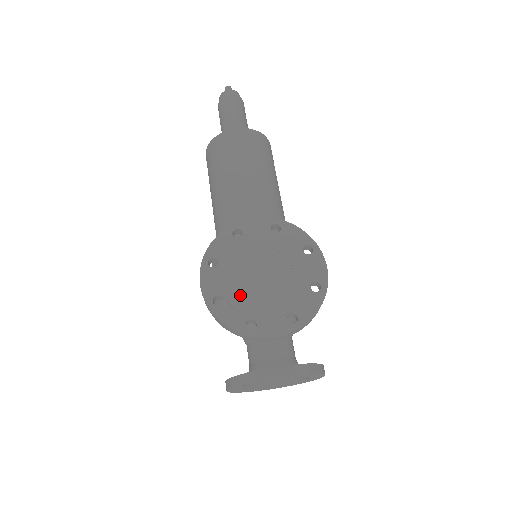
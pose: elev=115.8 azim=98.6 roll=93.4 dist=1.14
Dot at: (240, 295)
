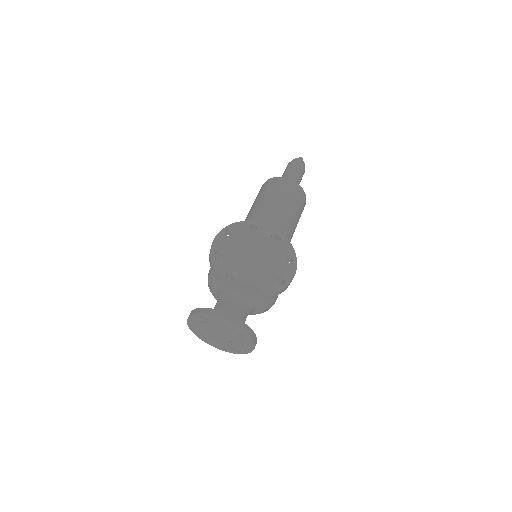
Dot at: (233, 258)
